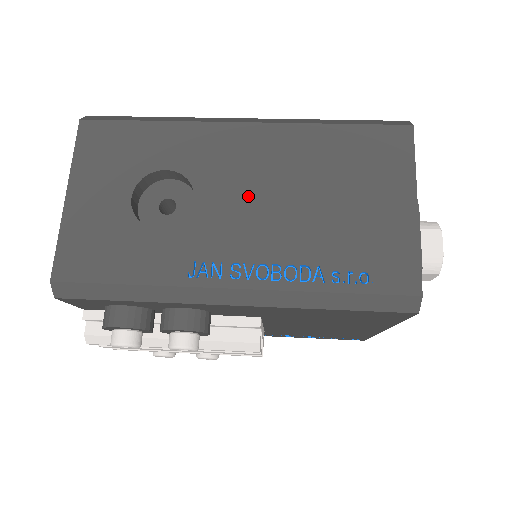
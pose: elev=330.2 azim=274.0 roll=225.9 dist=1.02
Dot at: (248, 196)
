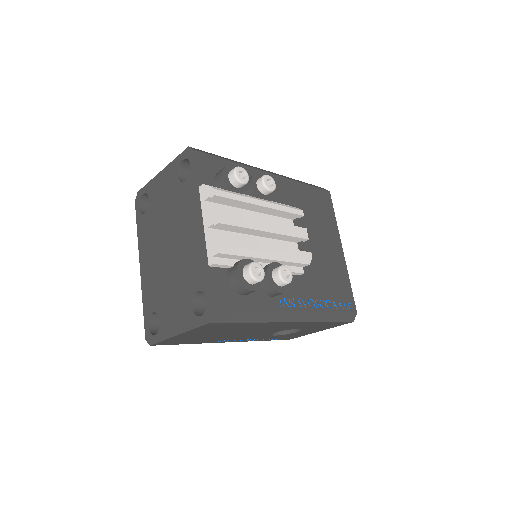
Dot at: occluded
